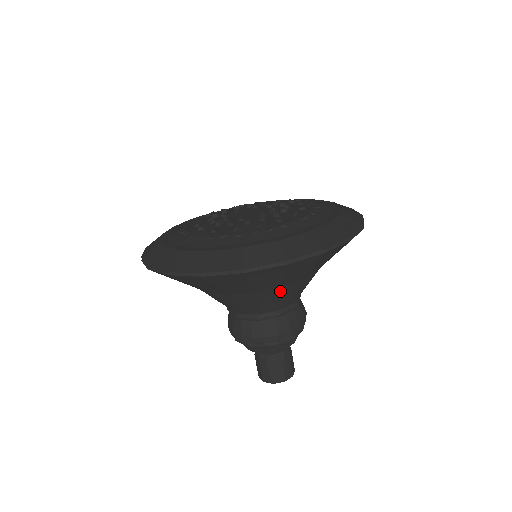
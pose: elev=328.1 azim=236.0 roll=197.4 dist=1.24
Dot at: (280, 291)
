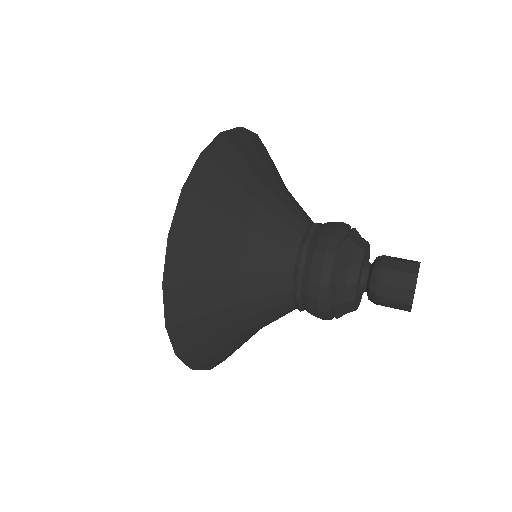
Dot at: occluded
